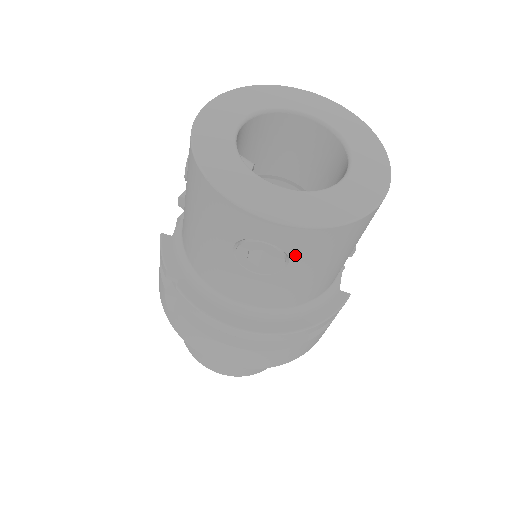
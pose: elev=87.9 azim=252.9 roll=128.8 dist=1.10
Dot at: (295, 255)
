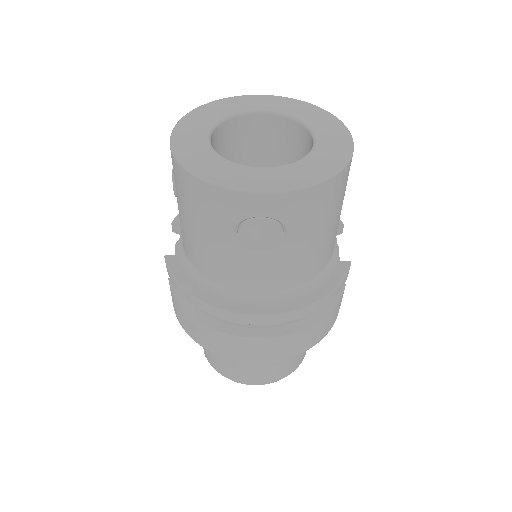
Dot at: (290, 223)
